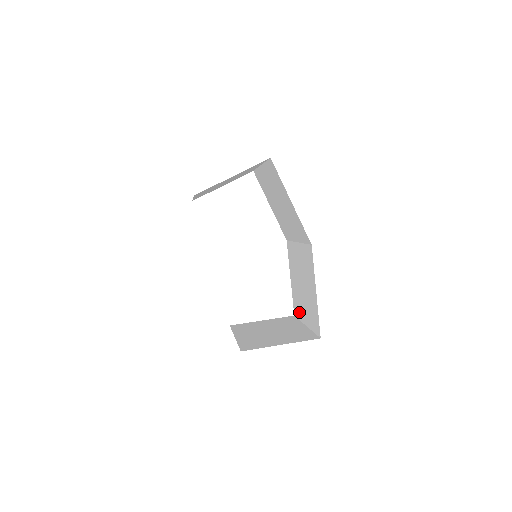
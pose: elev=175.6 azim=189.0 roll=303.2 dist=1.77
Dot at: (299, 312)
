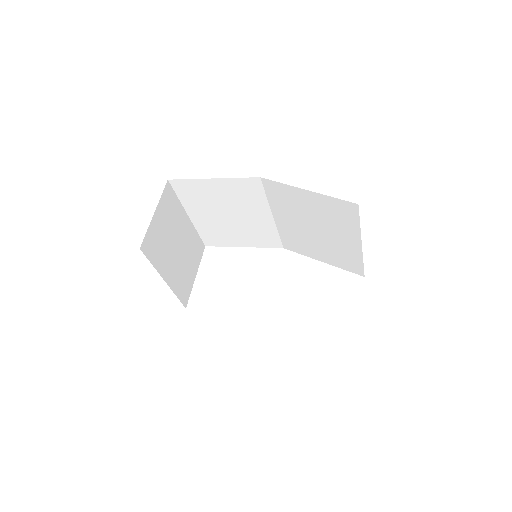
Dot at: (353, 257)
